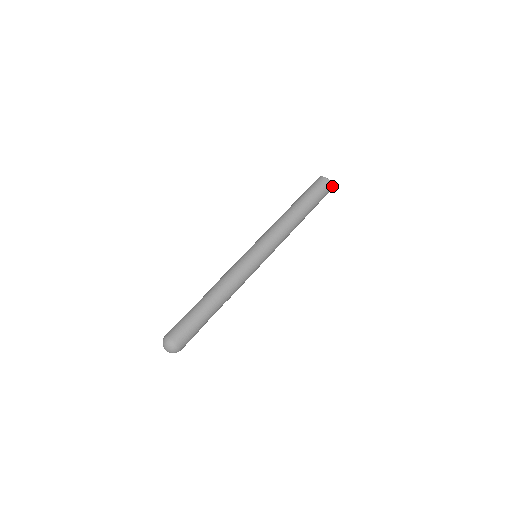
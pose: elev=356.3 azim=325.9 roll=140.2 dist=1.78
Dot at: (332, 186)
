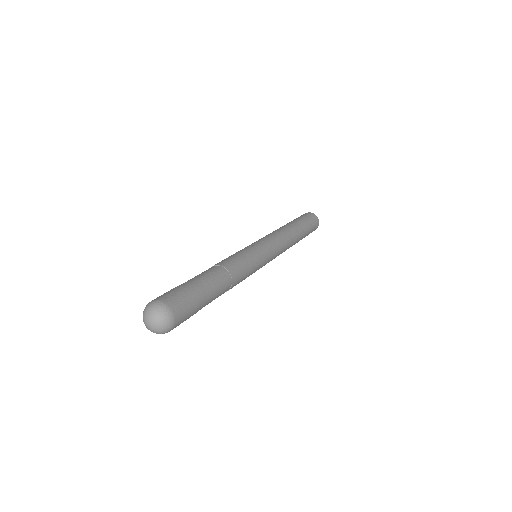
Dot at: (318, 219)
